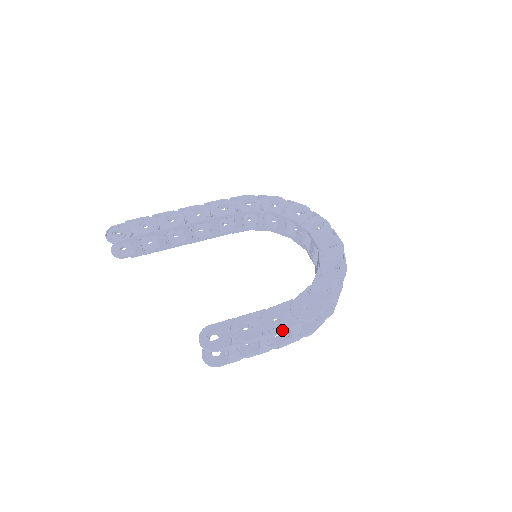
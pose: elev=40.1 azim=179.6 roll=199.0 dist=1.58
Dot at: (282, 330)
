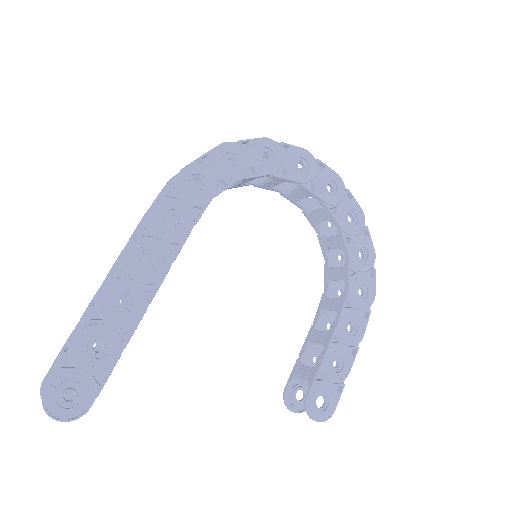
Dot at: occluded
